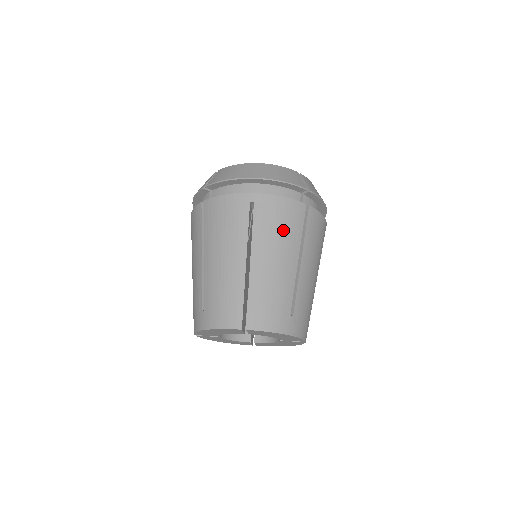
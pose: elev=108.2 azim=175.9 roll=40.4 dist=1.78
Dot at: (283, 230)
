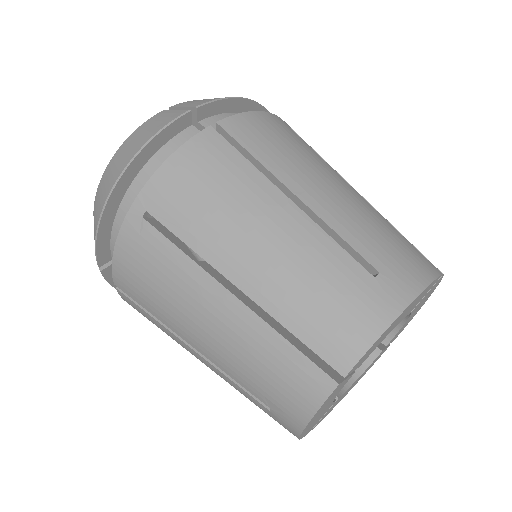
Dot at: occluded
